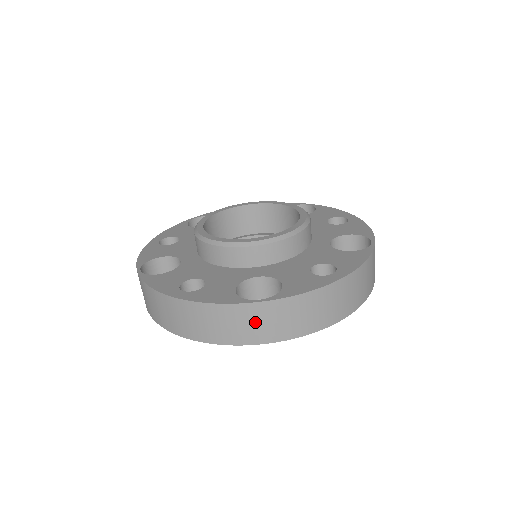
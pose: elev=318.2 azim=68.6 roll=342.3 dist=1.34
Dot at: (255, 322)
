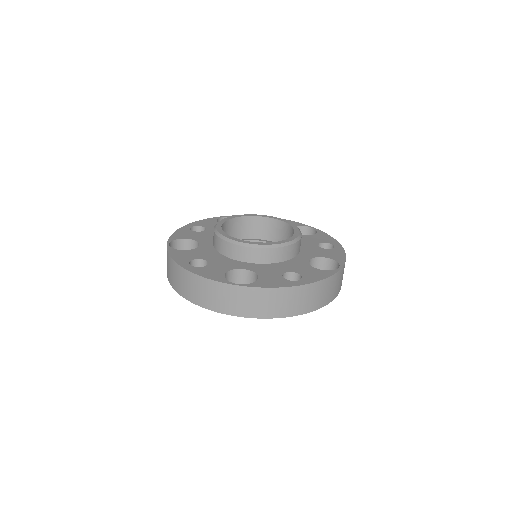
Dot at: (231, 299)
